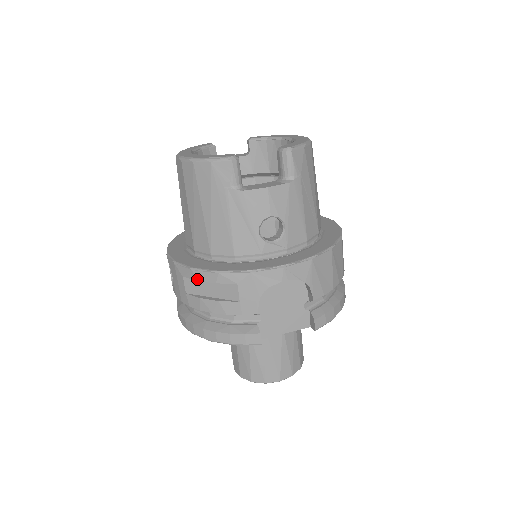
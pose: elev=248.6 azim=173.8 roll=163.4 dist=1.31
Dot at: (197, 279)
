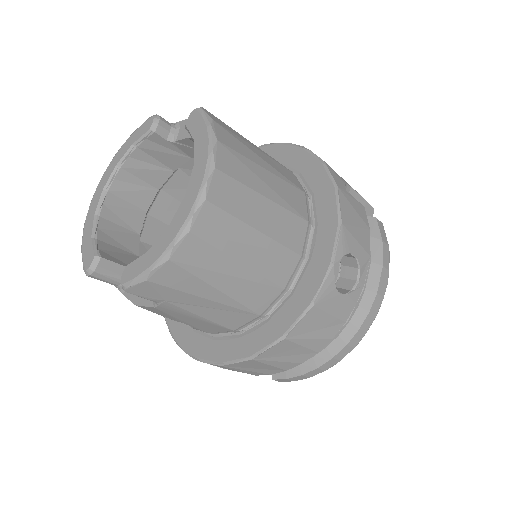
Dot at: occluded
